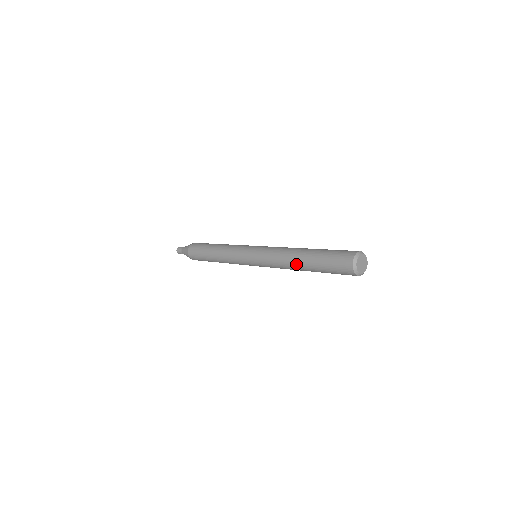
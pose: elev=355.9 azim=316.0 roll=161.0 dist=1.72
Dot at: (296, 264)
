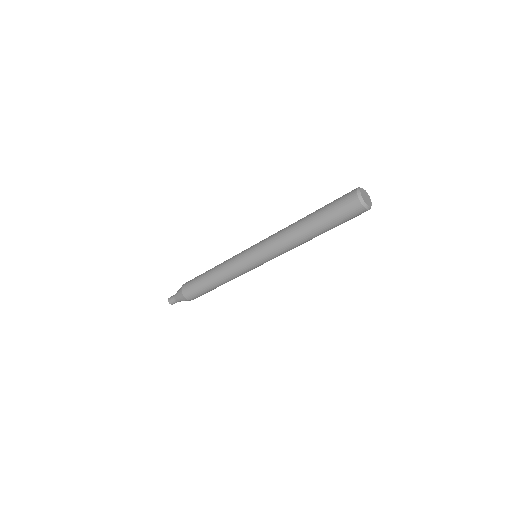
Dot at: (299, 221)
